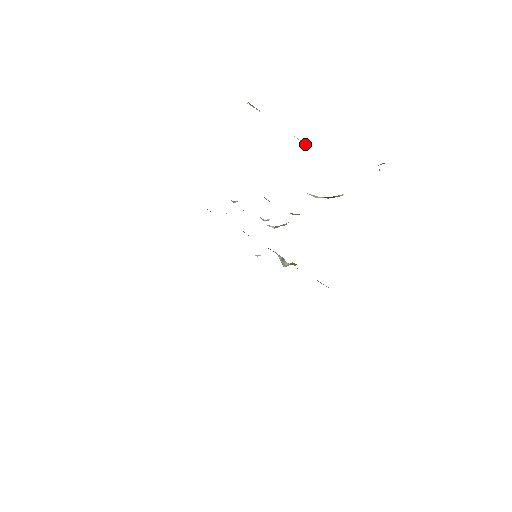
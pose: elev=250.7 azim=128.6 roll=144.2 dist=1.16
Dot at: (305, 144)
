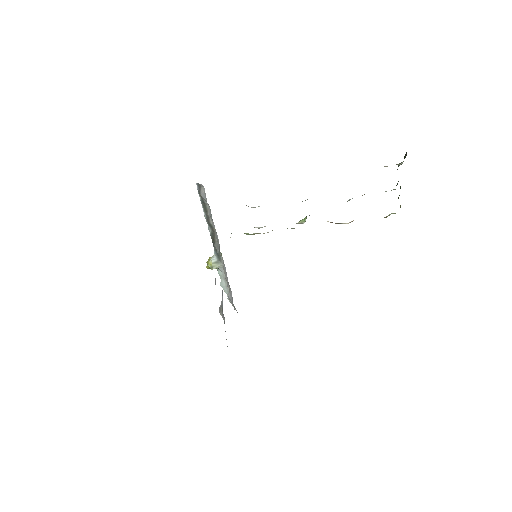
Dot at: occluded
